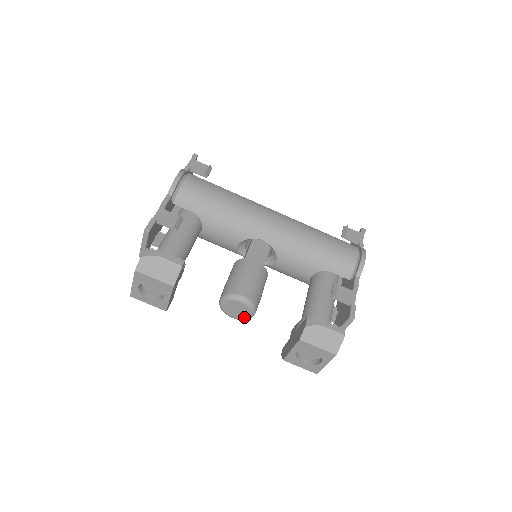
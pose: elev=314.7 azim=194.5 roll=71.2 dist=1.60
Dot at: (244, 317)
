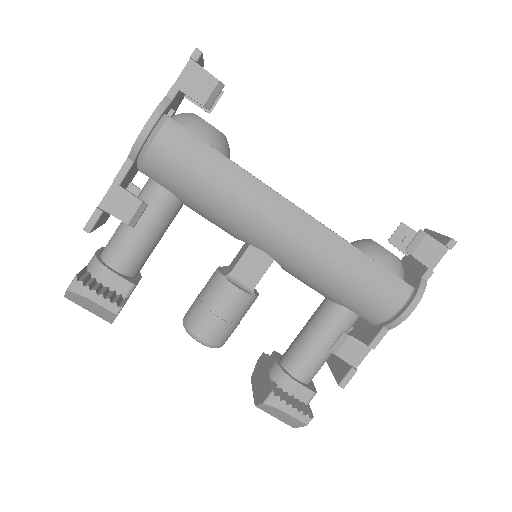
Dot at: occluded
